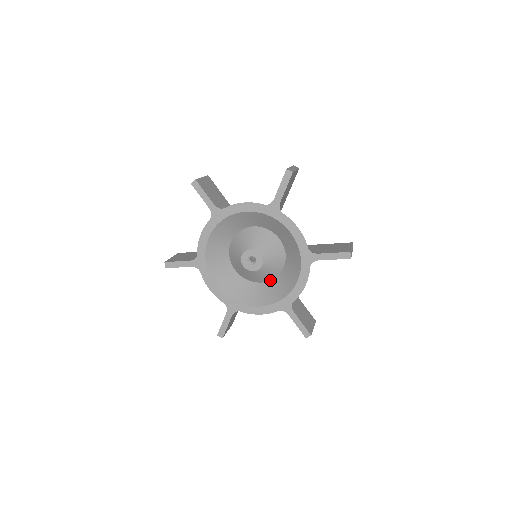
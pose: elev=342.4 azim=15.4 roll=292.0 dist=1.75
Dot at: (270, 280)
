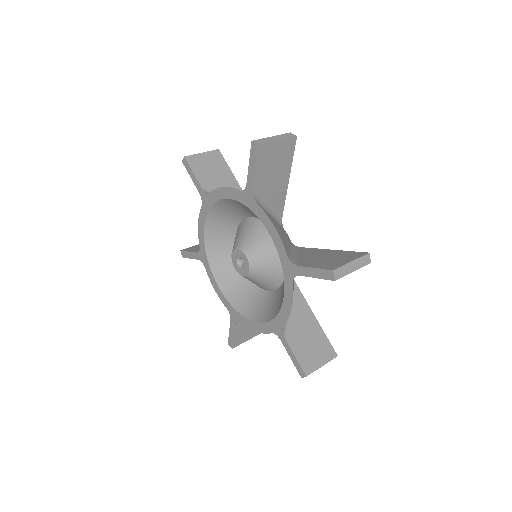
Dot at: (275, 289)
